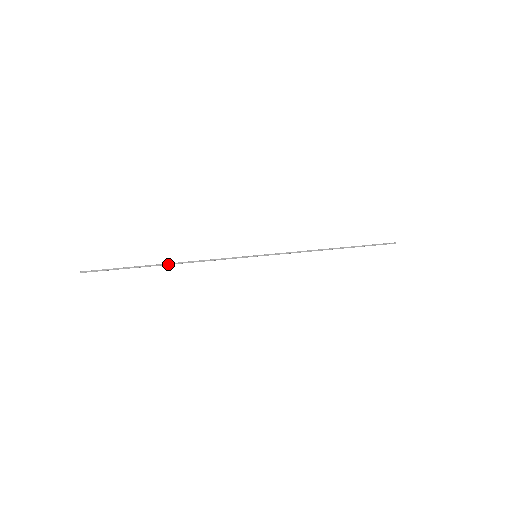
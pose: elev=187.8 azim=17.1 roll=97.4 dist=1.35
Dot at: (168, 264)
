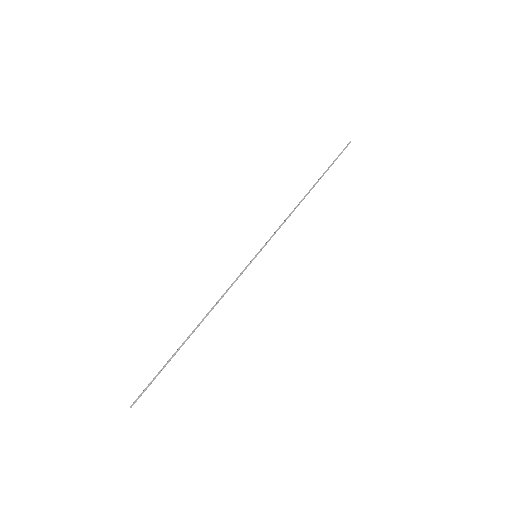
Dot at: (194, 331)
